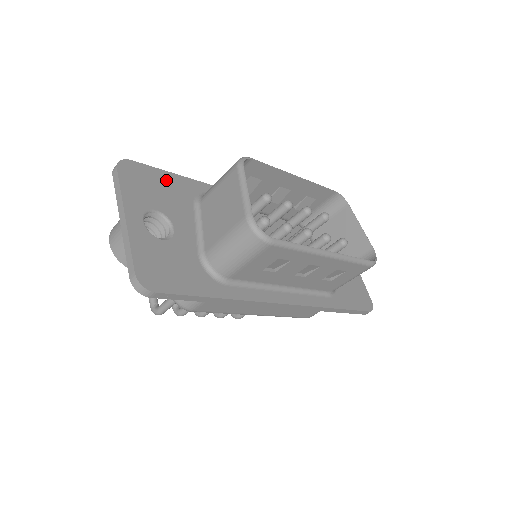
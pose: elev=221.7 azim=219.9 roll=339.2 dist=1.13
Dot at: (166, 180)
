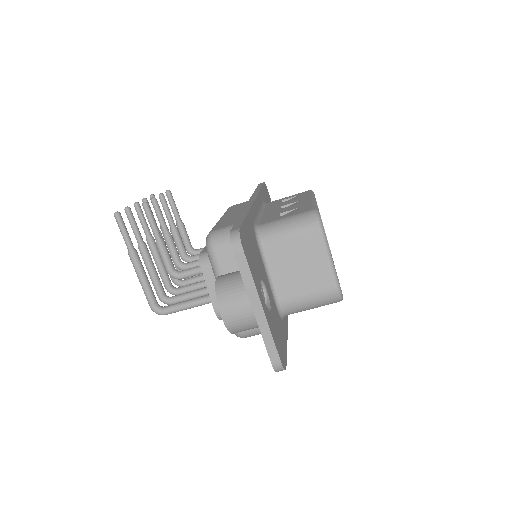
Dot at: (249, 232)
